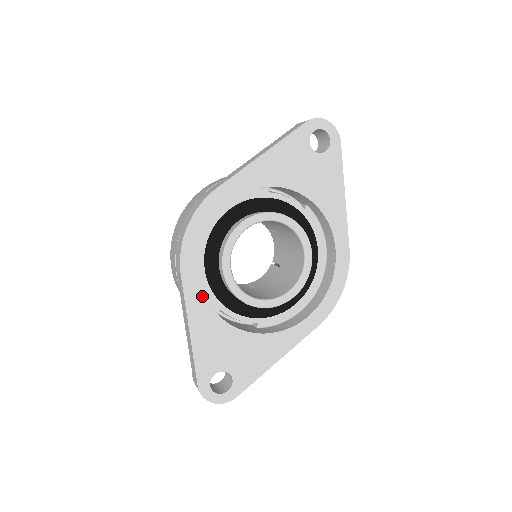
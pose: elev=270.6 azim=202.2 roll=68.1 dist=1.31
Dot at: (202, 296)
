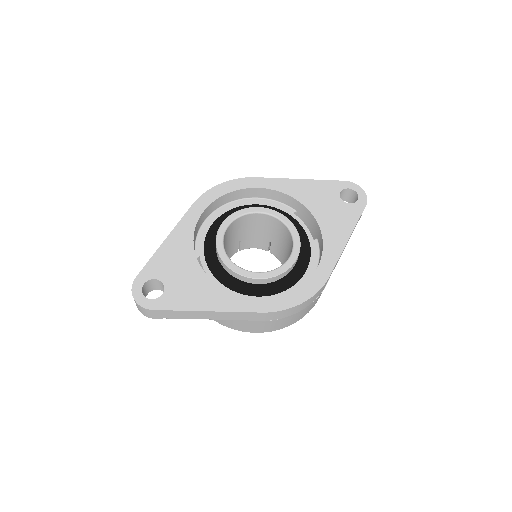
Dot at: (194, 225)
